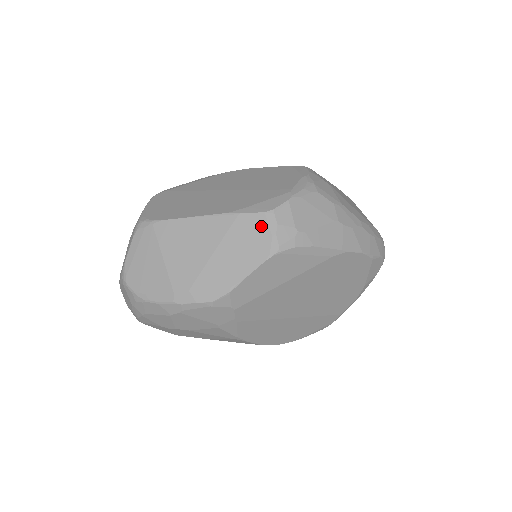
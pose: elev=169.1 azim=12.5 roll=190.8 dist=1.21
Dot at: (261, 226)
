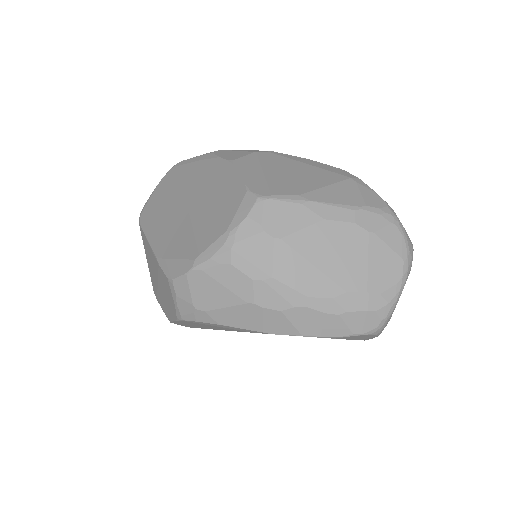
Dot at: (169, 289)
